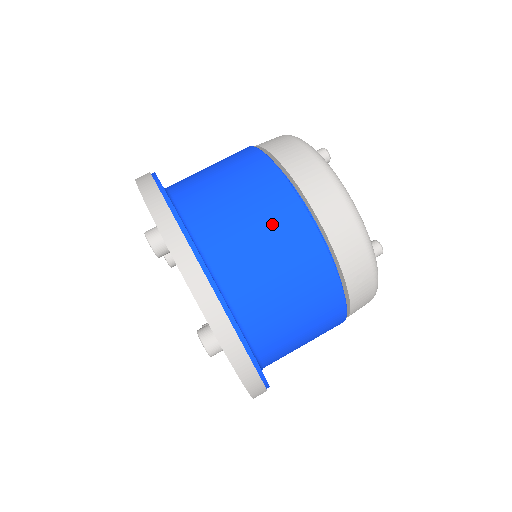
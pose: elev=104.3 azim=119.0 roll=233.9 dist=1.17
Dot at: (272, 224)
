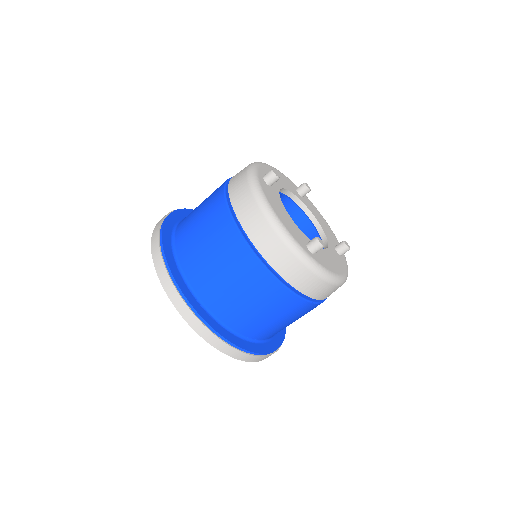
Dot at: (298, 317)
